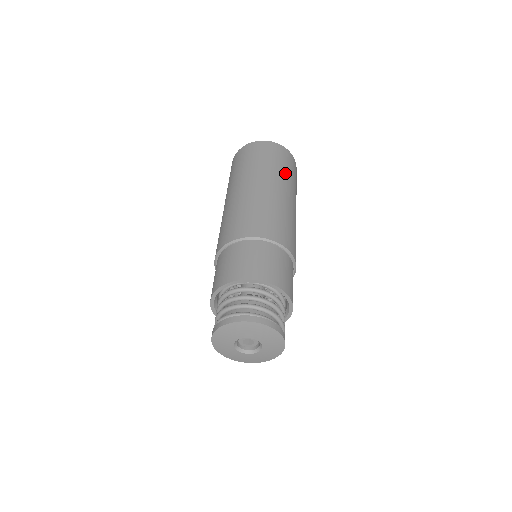
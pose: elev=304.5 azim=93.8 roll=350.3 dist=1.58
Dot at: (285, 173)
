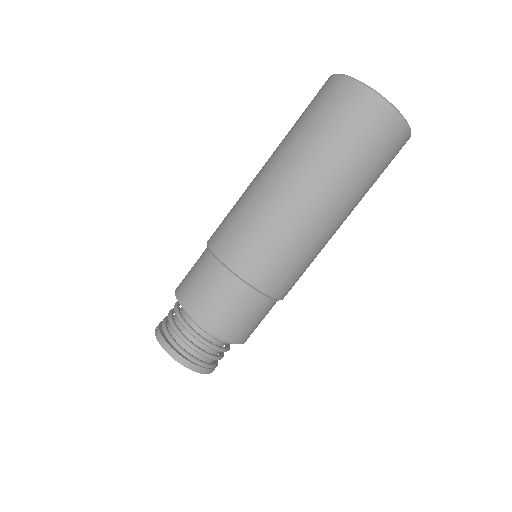
Dot at: (365, 180)
